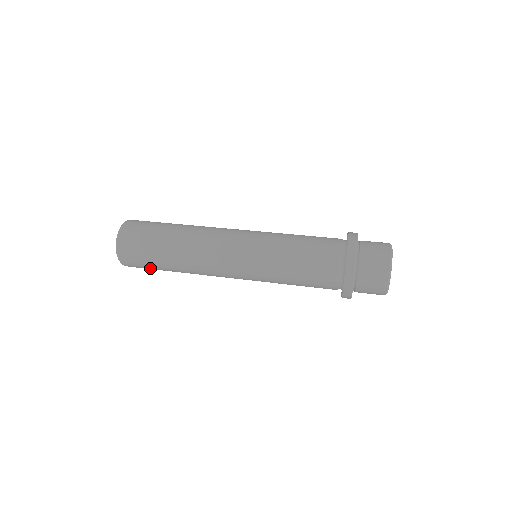
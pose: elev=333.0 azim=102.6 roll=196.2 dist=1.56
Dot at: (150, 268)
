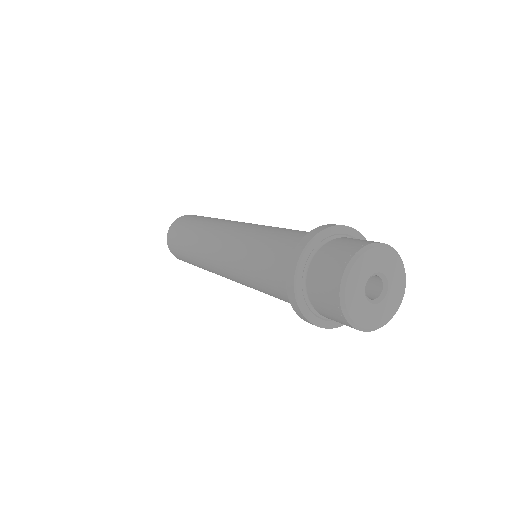
Dot at: (180, 253)
